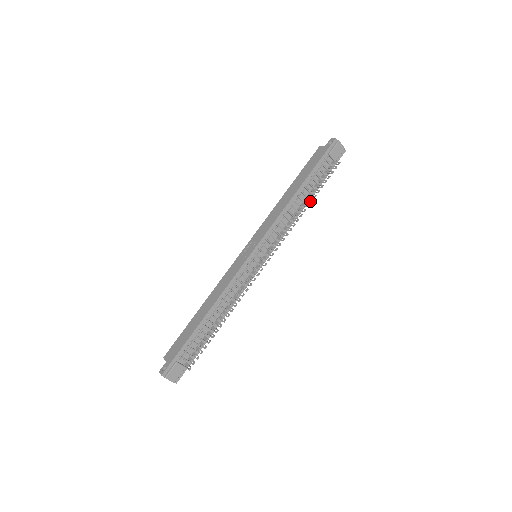
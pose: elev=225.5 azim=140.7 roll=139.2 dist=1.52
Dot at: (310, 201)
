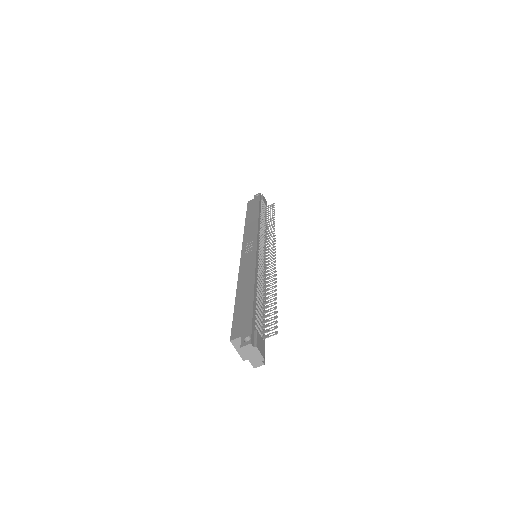
Dot at: (273, 220)
